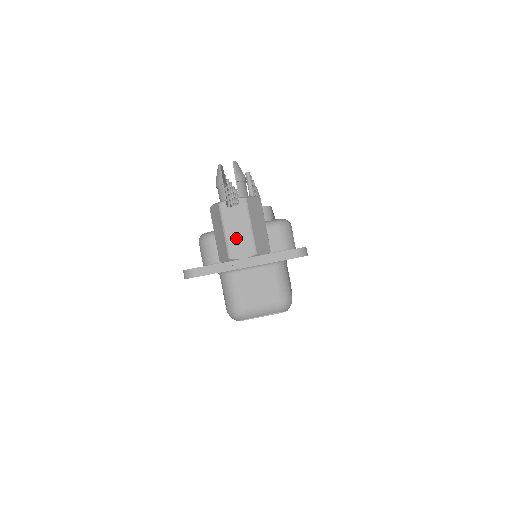
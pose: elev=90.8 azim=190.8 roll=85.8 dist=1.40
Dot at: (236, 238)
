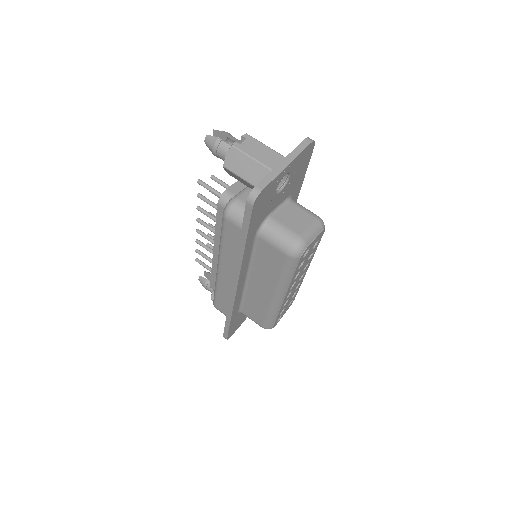
Dot at: (264, 156)
